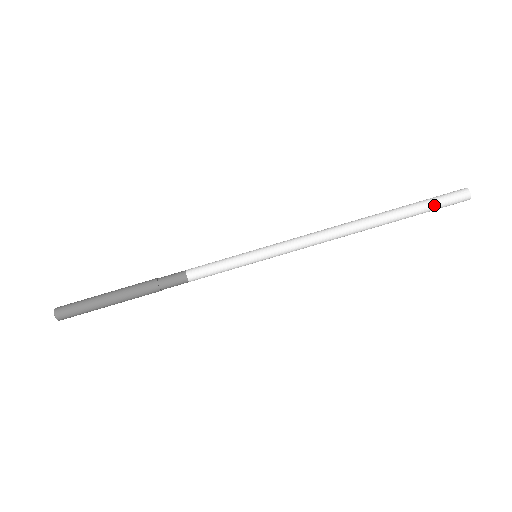
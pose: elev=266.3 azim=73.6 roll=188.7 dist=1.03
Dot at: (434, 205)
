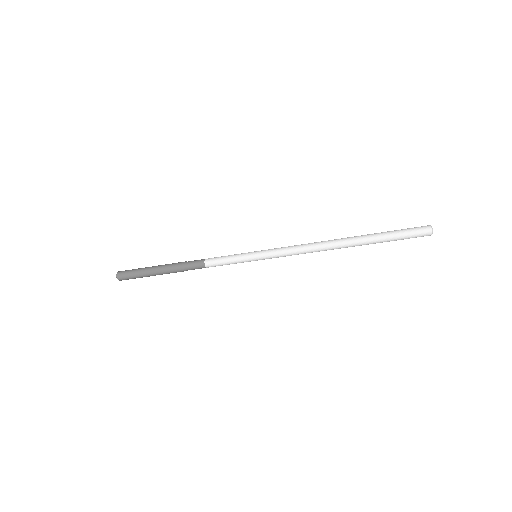
Dot at: occluded
